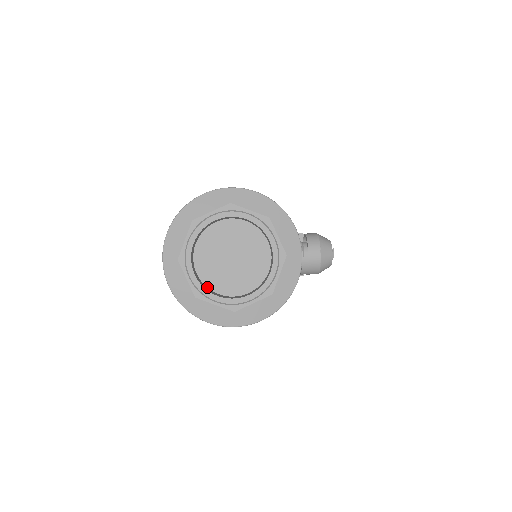
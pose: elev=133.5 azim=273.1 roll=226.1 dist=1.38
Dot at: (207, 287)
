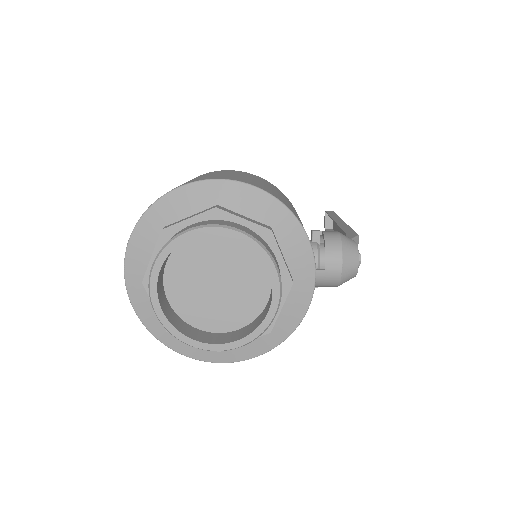
Dot at: (182, 319)
